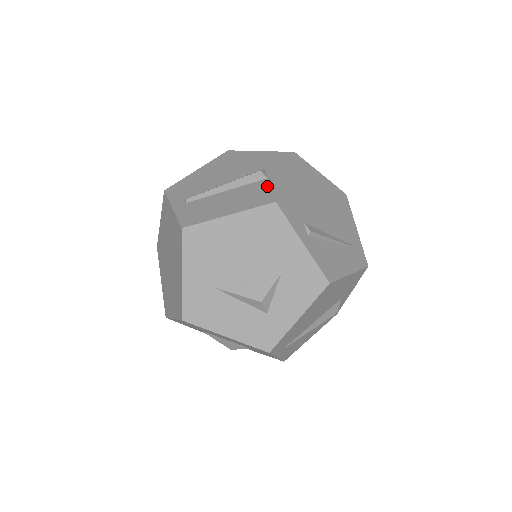
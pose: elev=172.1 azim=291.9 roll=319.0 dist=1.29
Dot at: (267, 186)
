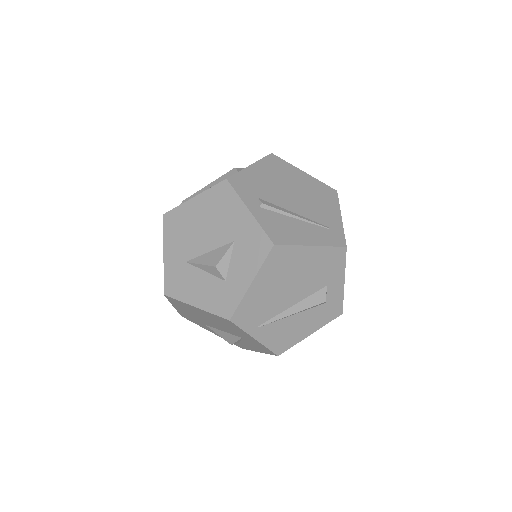
Dot at: occluded
